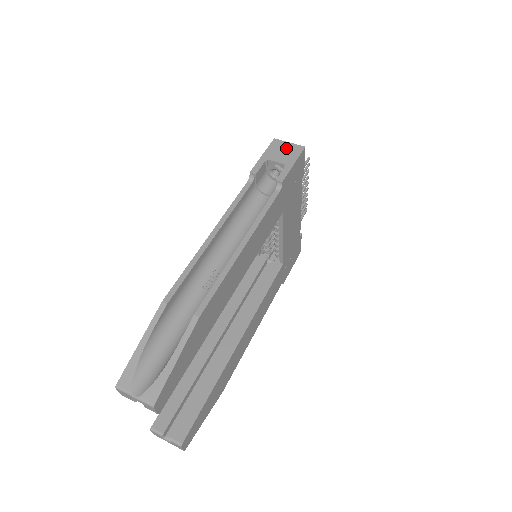
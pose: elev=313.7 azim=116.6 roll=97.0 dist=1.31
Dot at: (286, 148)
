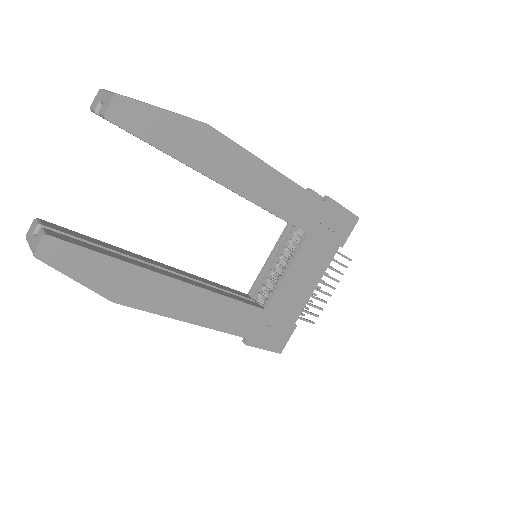
Dot at: occluded
